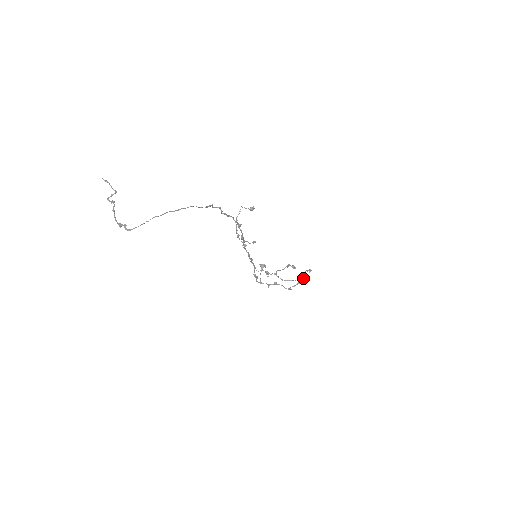
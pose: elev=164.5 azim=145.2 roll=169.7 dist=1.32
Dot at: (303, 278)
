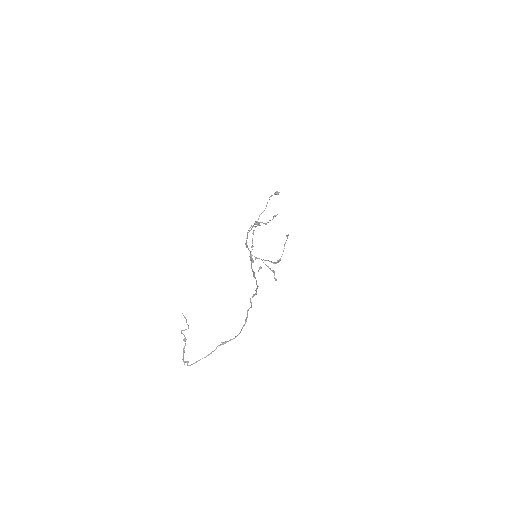
Dot at: (278, 262)
